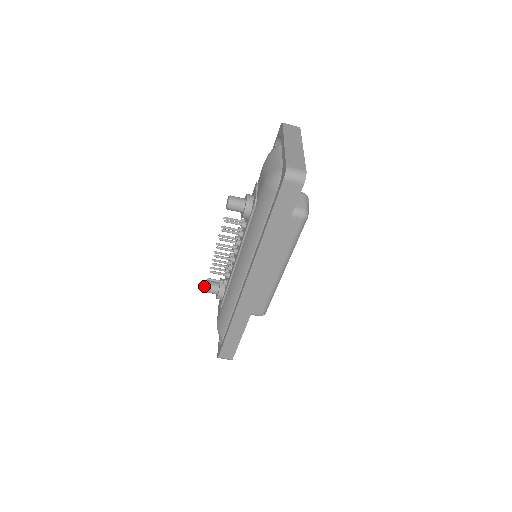
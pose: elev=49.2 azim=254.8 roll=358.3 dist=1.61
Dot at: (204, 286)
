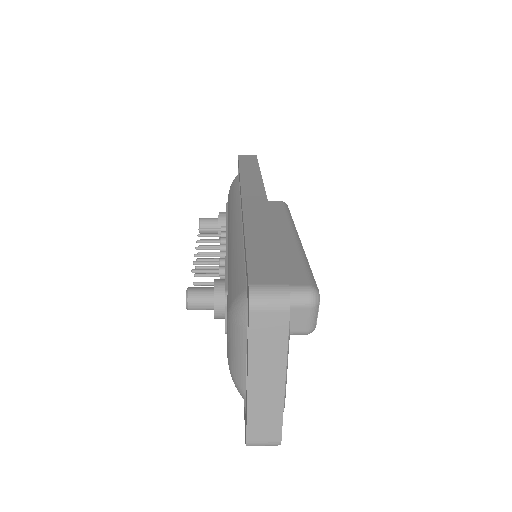
Dot at: occluded
